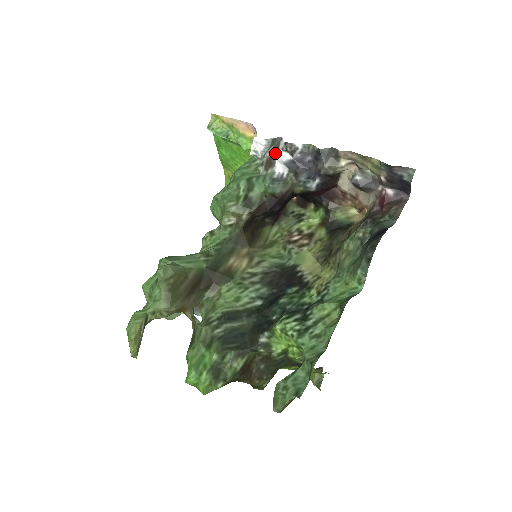
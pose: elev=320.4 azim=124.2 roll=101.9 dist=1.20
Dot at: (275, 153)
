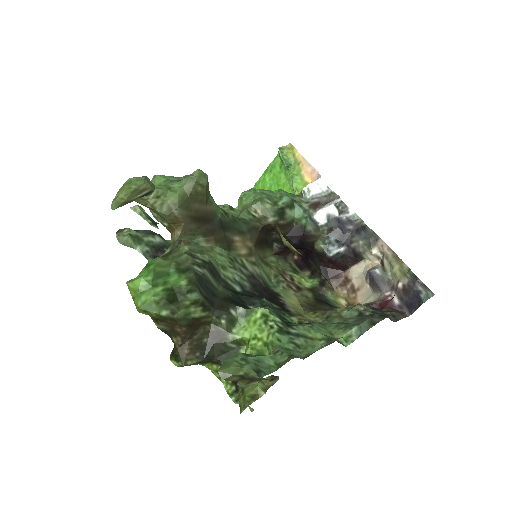
Dot at: (323, 204)
